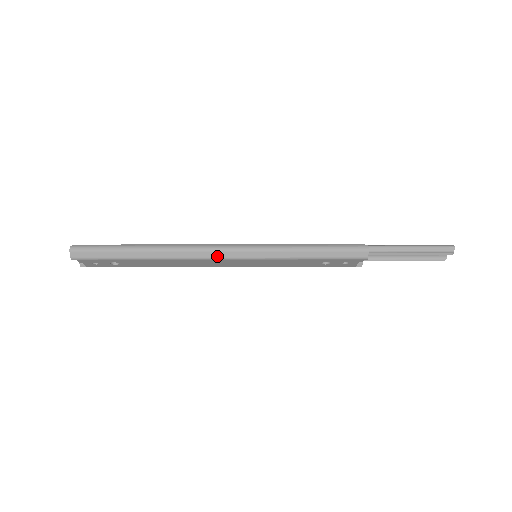
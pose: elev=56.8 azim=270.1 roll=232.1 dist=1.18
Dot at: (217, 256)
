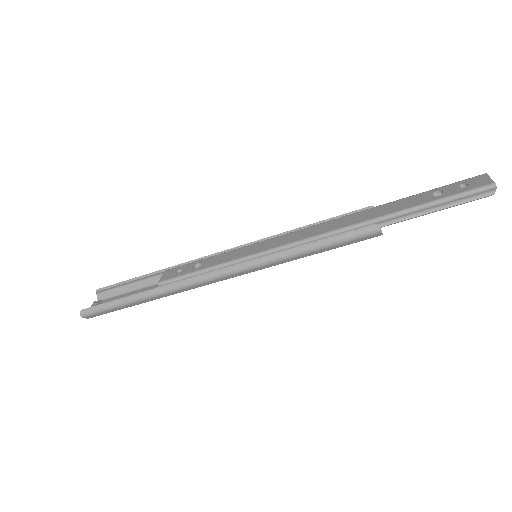
Dot at: (217, 281)
